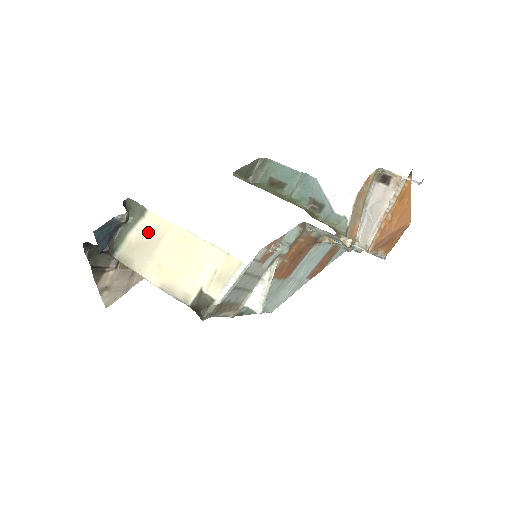
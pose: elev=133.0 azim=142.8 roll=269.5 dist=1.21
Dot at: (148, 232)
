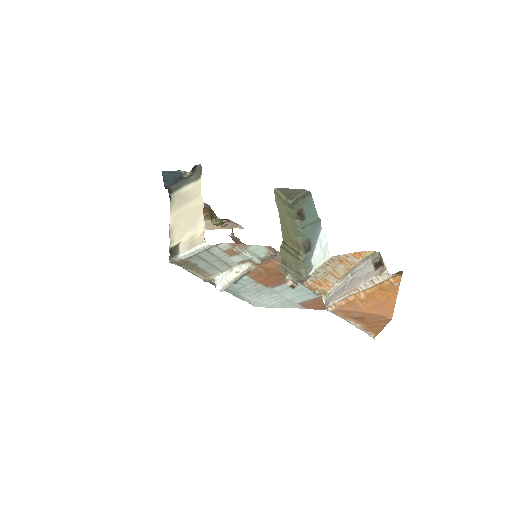
Dot at: (191, 191)
